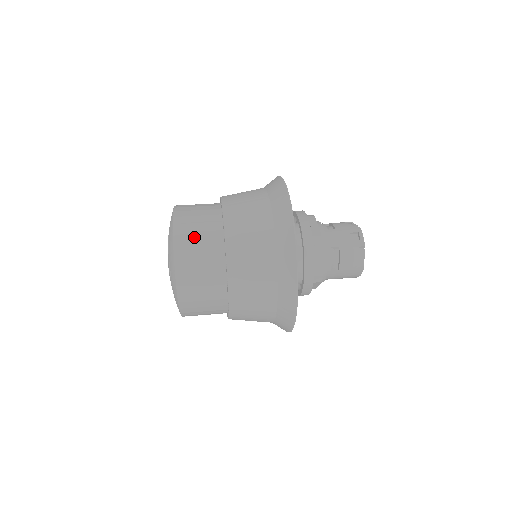
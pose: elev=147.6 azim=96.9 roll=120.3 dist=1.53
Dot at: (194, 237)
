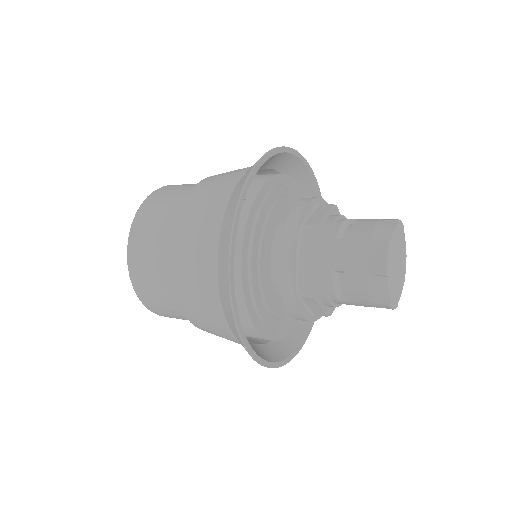
Dot at: occluded
